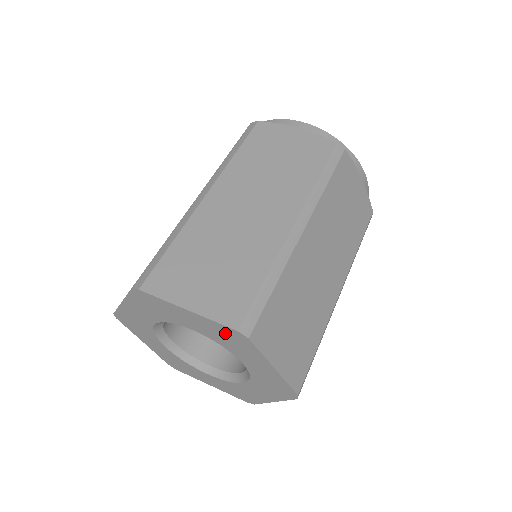
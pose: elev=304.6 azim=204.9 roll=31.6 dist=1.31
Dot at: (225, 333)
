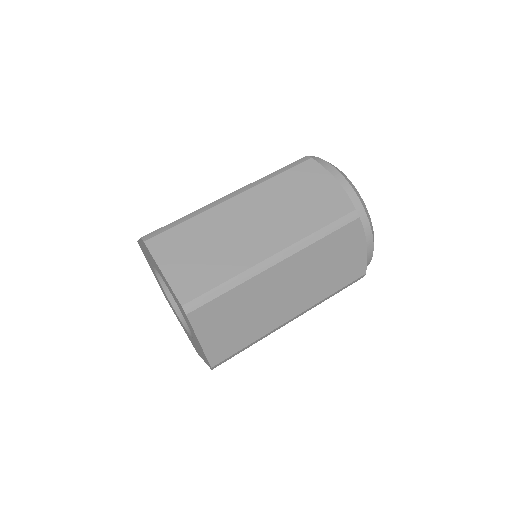
Dot at: (178, 302)
